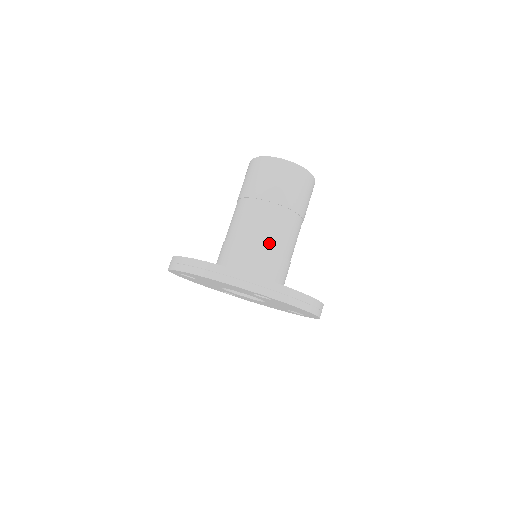
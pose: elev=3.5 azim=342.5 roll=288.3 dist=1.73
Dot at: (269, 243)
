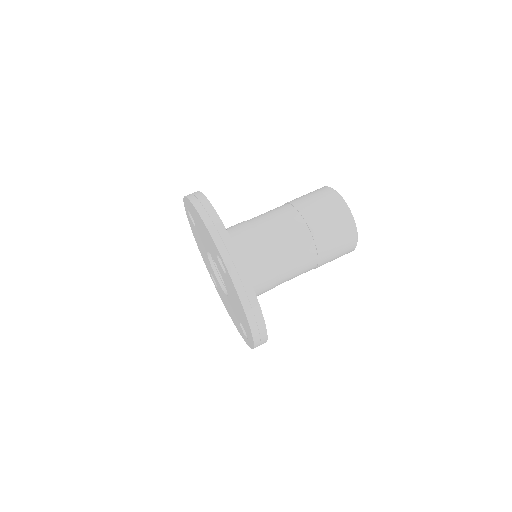
Dot at: (271, 244)
